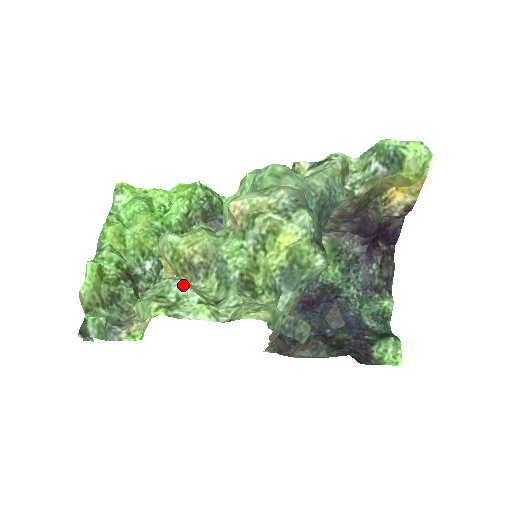
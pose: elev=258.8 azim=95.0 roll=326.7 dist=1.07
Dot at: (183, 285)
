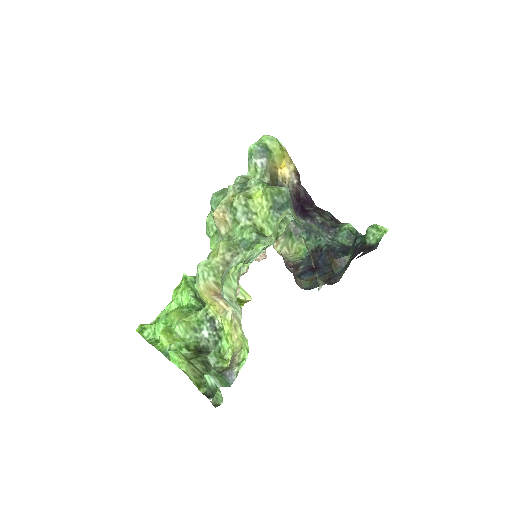
Dot at: (235, 259)
